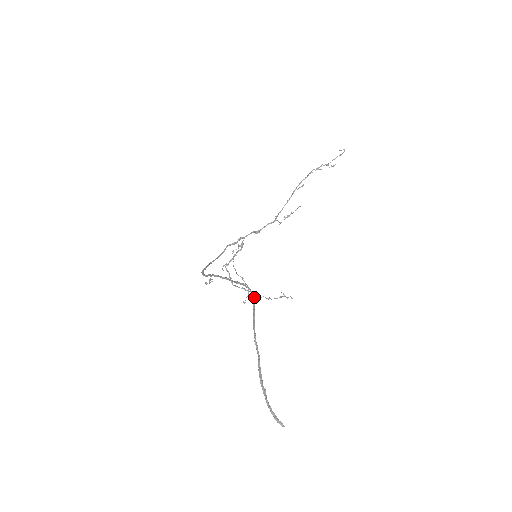
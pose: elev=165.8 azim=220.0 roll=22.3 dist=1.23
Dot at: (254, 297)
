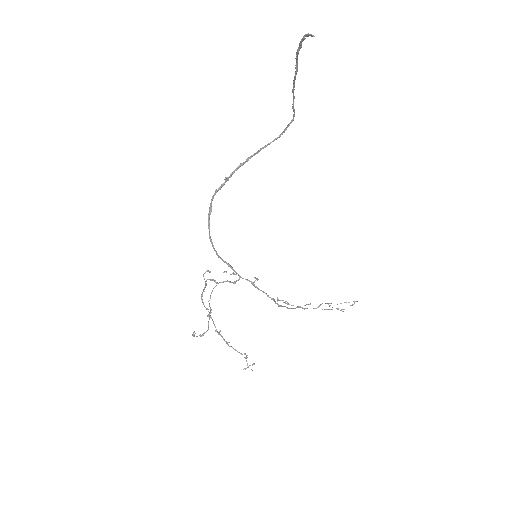
Dot at: (293, 115)
